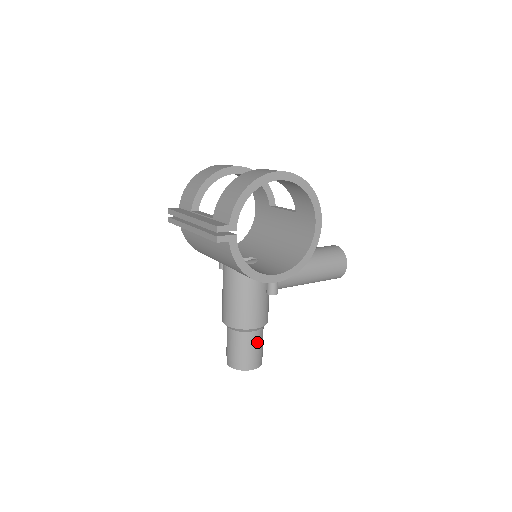
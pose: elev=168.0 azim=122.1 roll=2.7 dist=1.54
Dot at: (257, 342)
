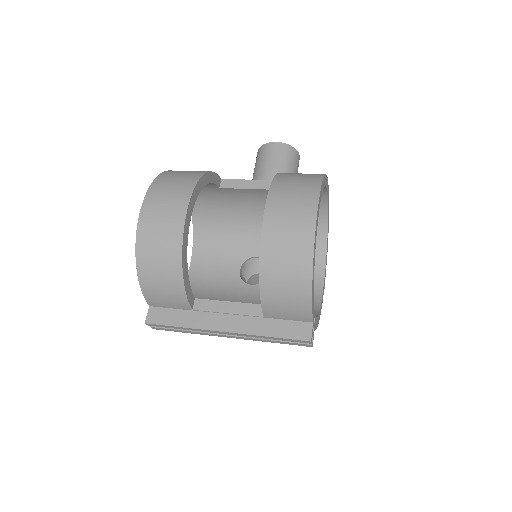
Dot at: occluded
